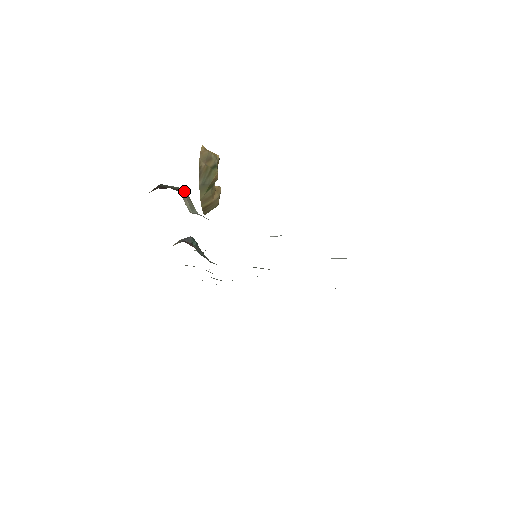
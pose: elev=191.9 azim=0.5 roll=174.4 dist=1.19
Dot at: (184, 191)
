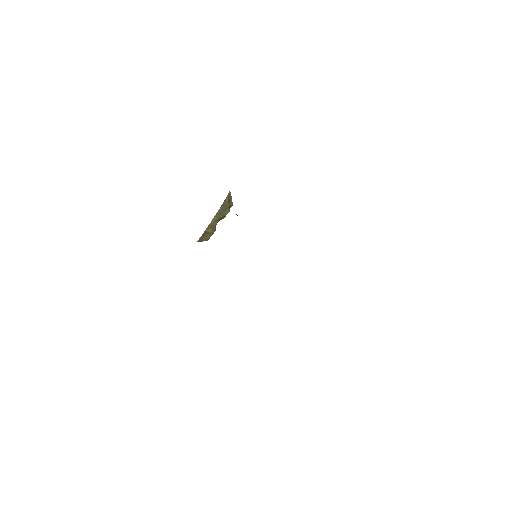
Dot at: occluded
